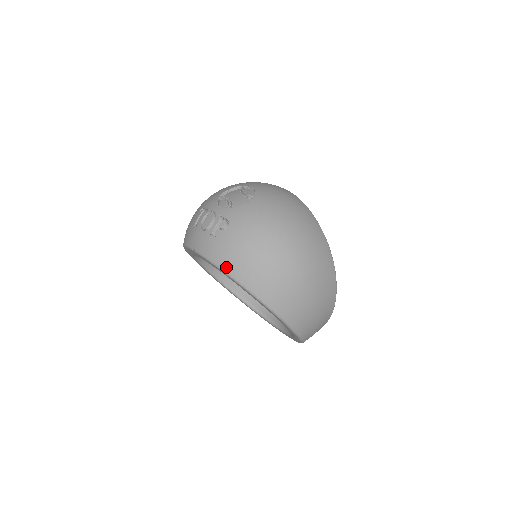
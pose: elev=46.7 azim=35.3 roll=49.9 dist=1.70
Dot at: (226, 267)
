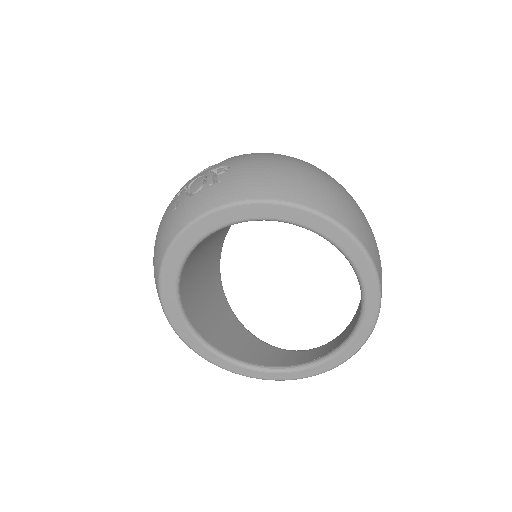
Dot at: (257, 194)
